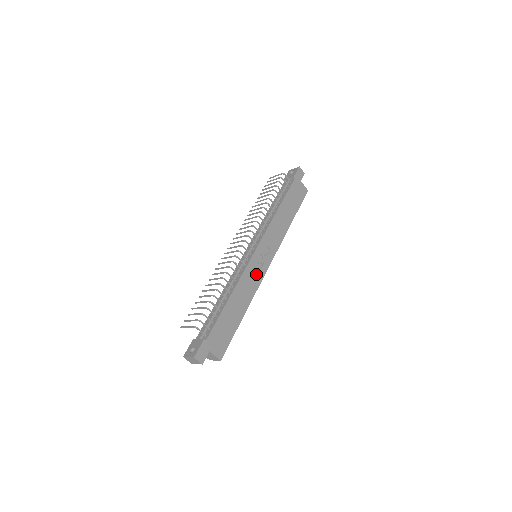
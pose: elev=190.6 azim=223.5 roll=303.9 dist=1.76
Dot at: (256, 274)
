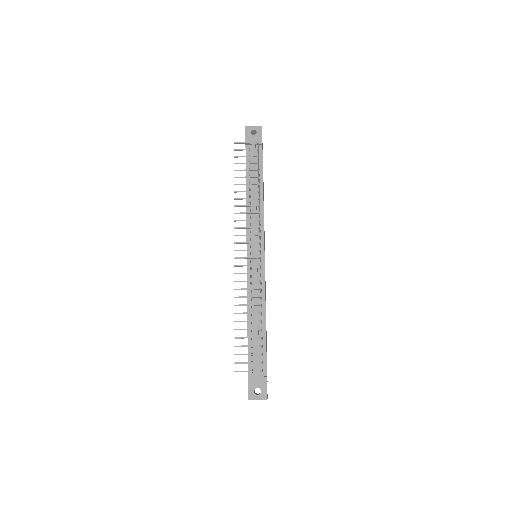
Dot at: occluded
